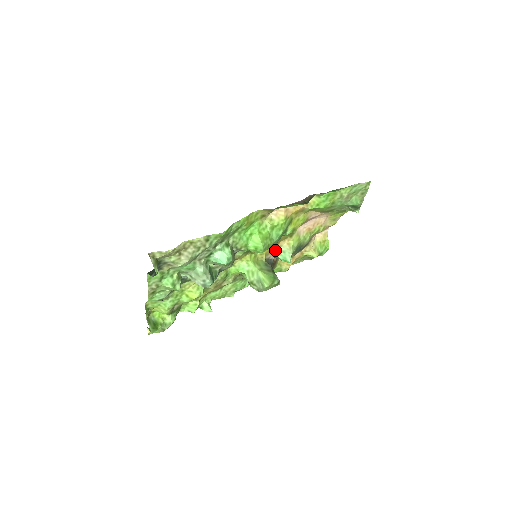
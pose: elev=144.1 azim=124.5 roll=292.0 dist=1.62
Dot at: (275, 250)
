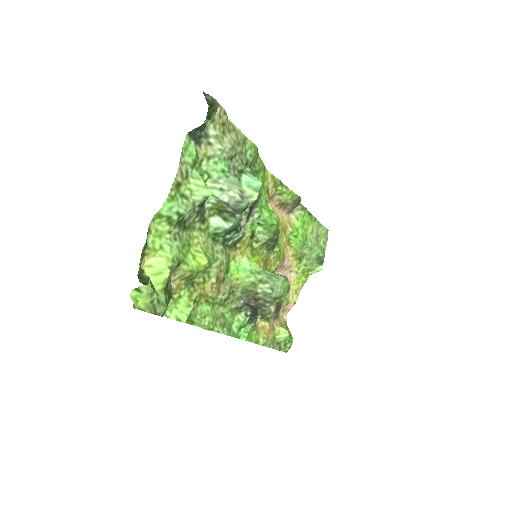
Dot at: occluded
